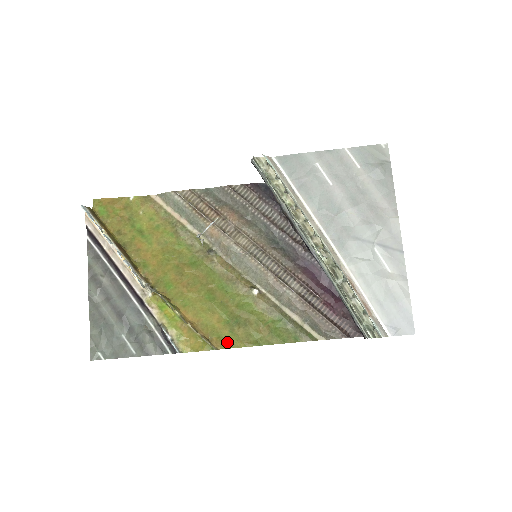
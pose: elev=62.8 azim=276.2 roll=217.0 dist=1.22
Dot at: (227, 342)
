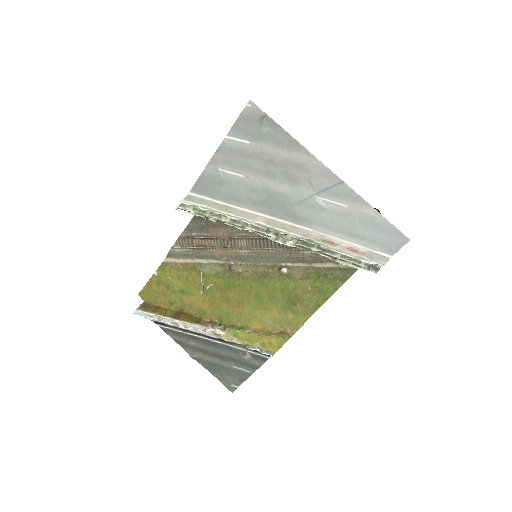
Dot at: (297, 323)
